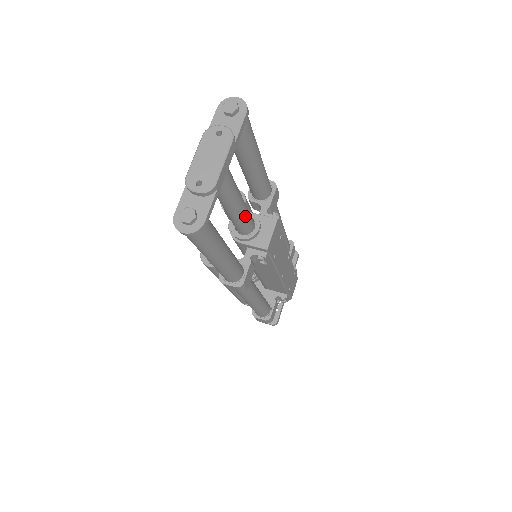
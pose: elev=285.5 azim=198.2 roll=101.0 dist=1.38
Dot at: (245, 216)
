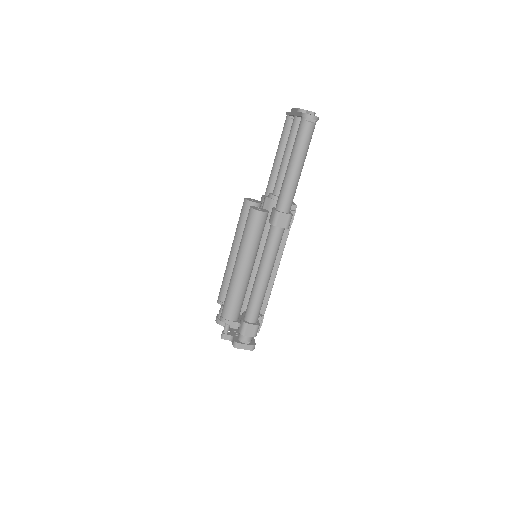
Dot at: occluded
